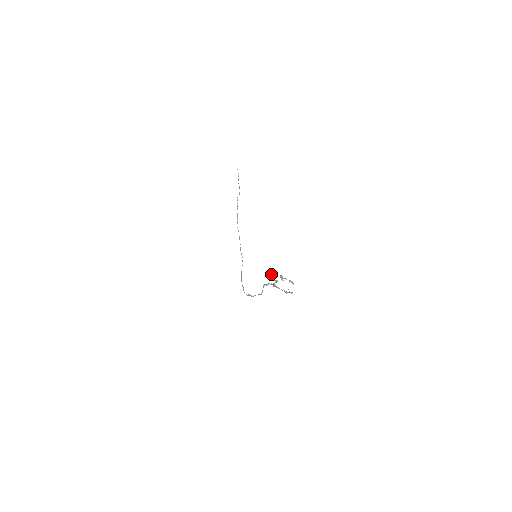
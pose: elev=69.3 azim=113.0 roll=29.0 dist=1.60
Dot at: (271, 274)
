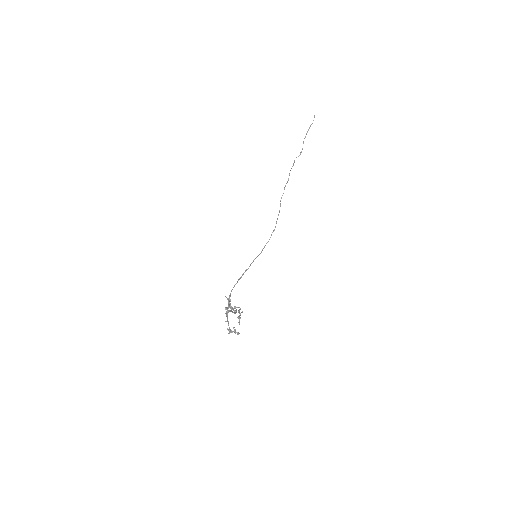
Dot at: (227, 298)
